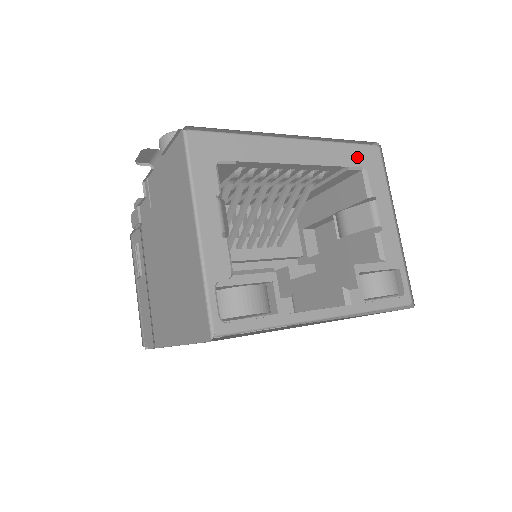
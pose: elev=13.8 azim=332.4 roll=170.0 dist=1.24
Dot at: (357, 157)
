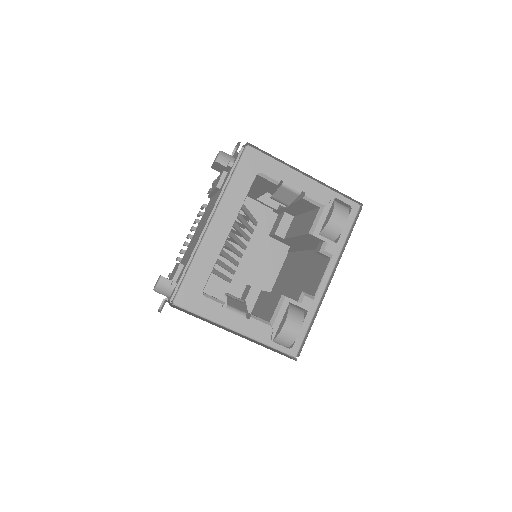
Dot at: (247, 174)
